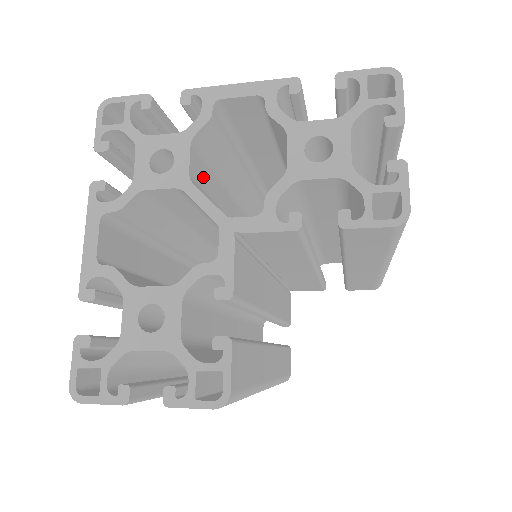
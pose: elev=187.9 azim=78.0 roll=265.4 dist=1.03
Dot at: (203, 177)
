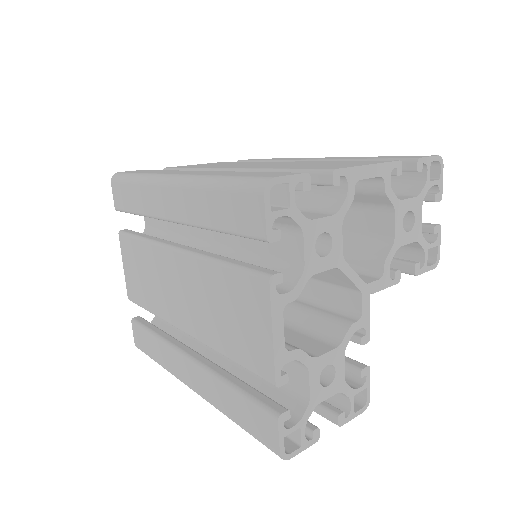
Dot at: occluded
